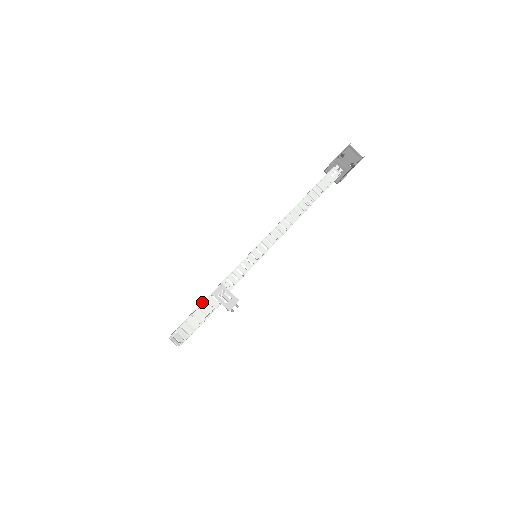
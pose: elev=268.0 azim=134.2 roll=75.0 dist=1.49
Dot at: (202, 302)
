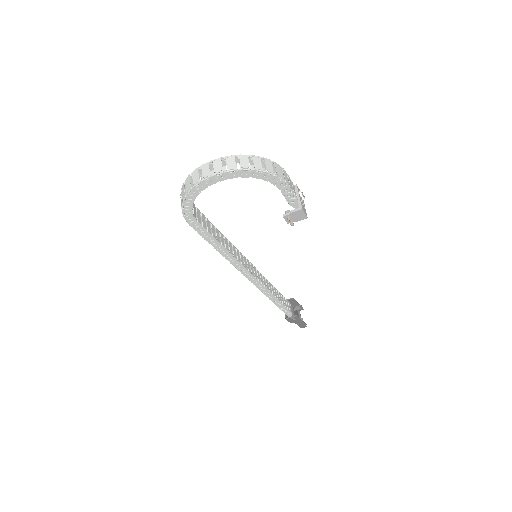
Dot at: occluded
